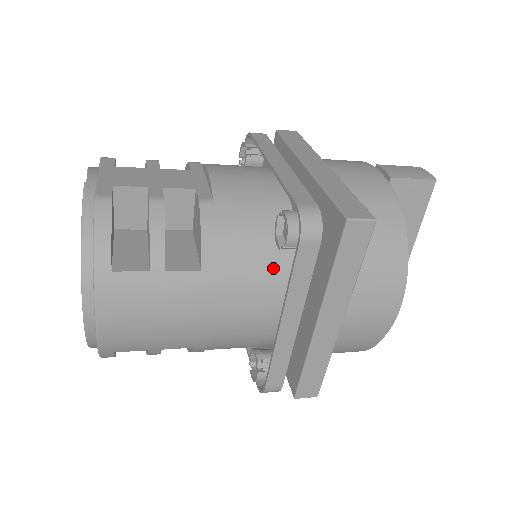
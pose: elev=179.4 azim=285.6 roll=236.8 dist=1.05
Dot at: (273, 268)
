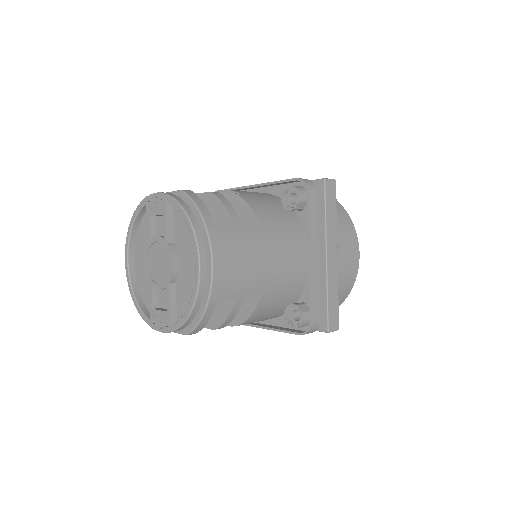
Dot at: (292, 224)
